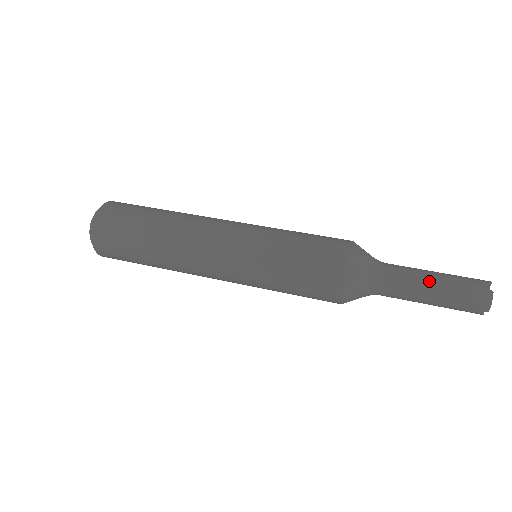
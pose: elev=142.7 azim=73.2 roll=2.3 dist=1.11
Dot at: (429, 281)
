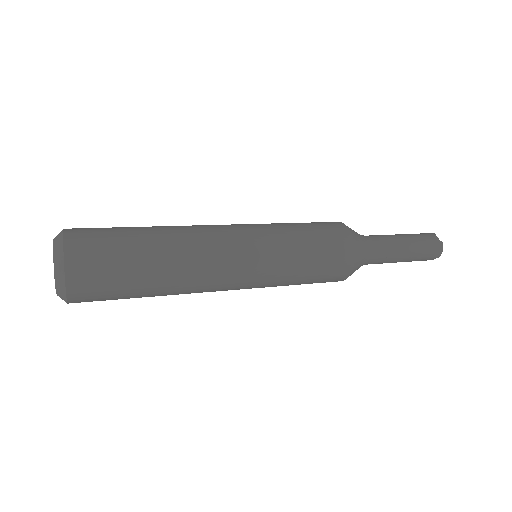
Dot at: (404, 244)
